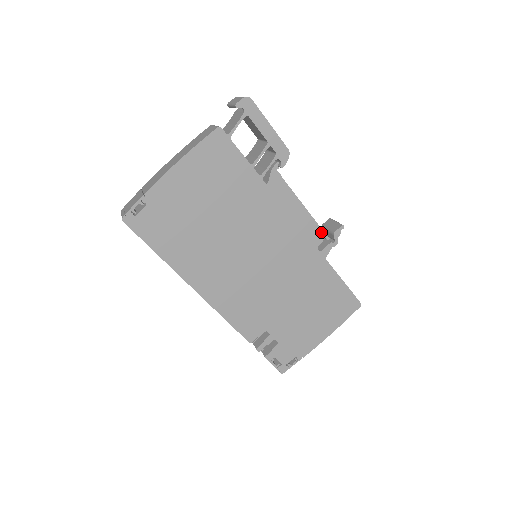
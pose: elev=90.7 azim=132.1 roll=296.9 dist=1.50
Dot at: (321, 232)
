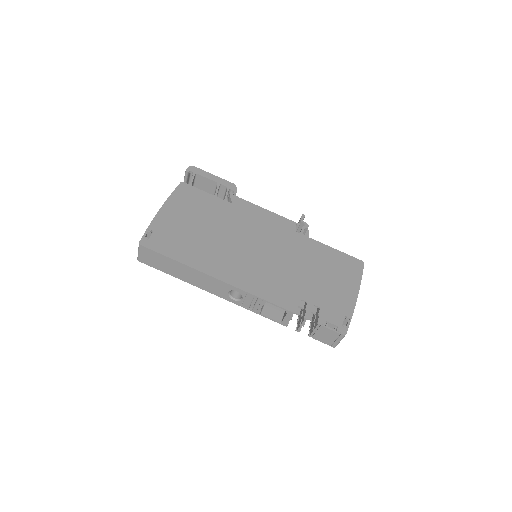
Dot at: (291, 222)
